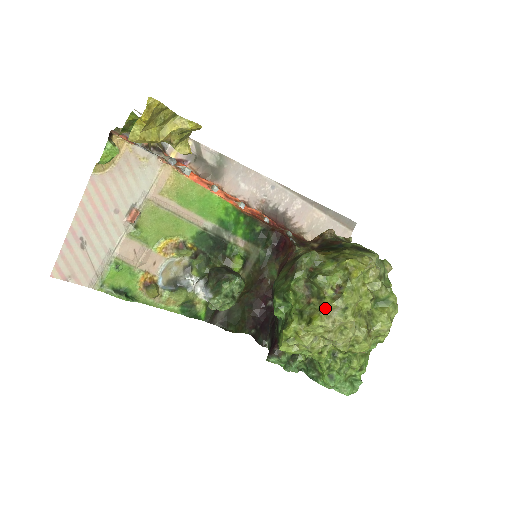
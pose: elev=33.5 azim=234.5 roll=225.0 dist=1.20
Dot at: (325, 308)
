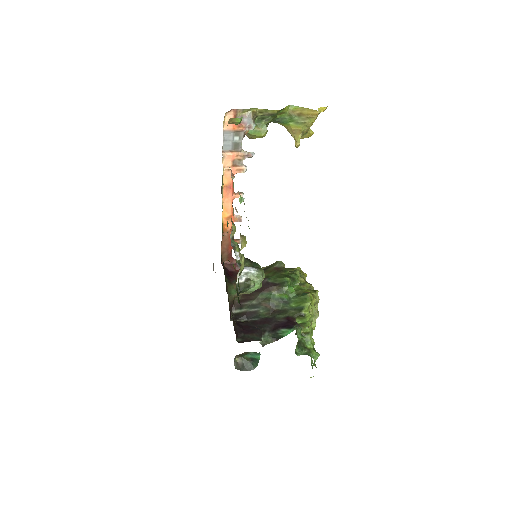
Dot at: (310, 288)
